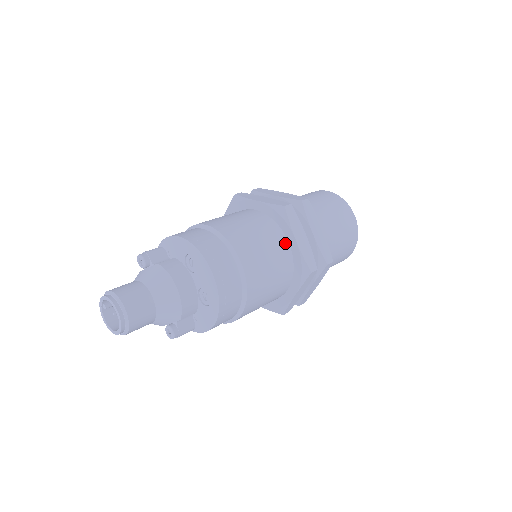
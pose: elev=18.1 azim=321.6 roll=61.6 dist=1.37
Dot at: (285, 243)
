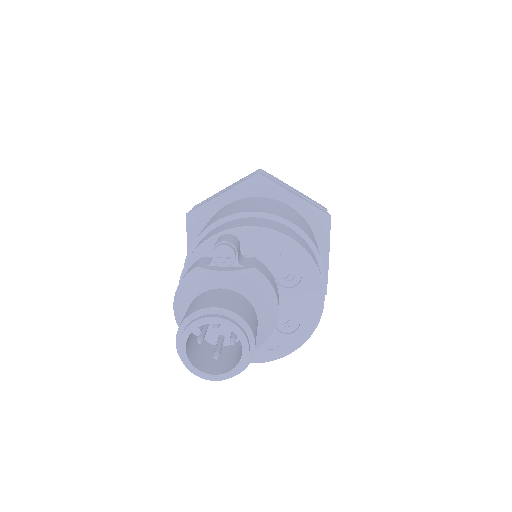
Dot at: occluded
